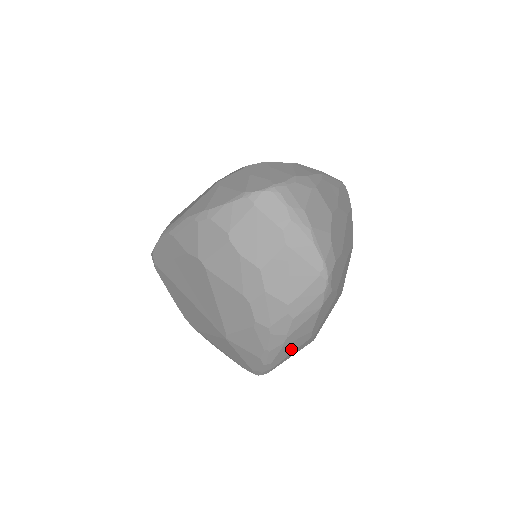
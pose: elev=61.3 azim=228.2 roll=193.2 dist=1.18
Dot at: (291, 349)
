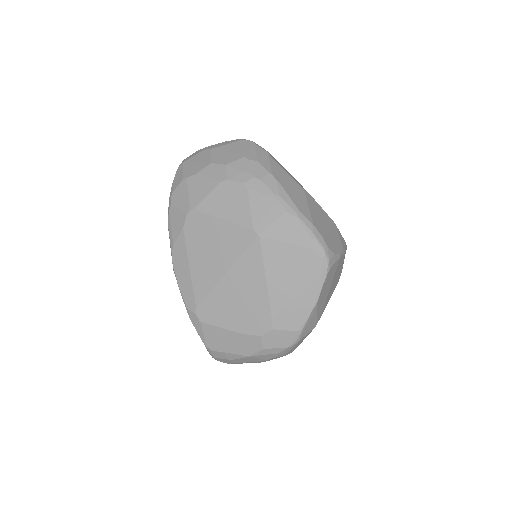
Dot at: (299, 198)
